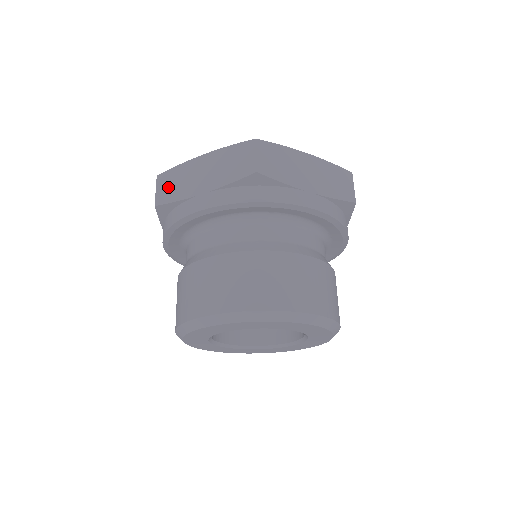
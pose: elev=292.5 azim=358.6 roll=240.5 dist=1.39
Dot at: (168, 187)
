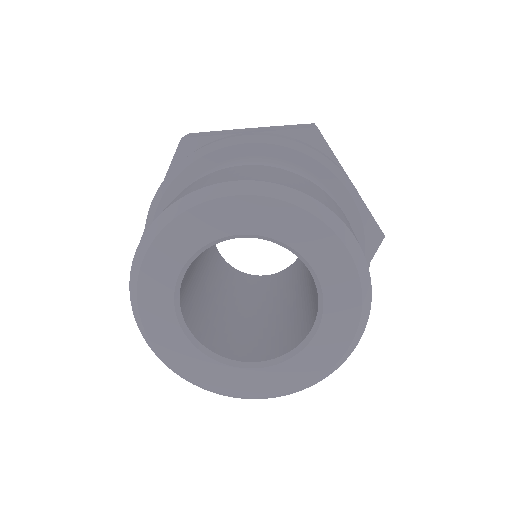
Dot at: occluded
